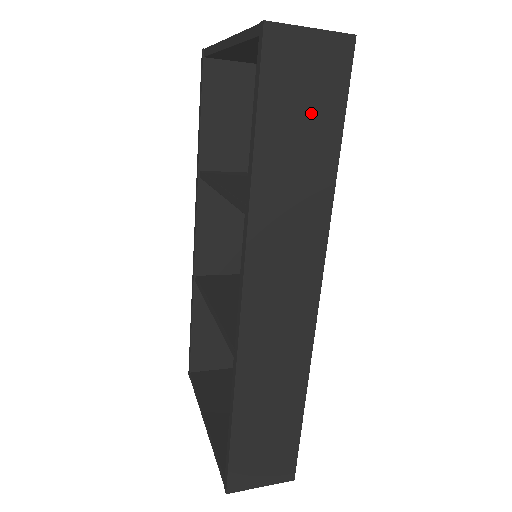
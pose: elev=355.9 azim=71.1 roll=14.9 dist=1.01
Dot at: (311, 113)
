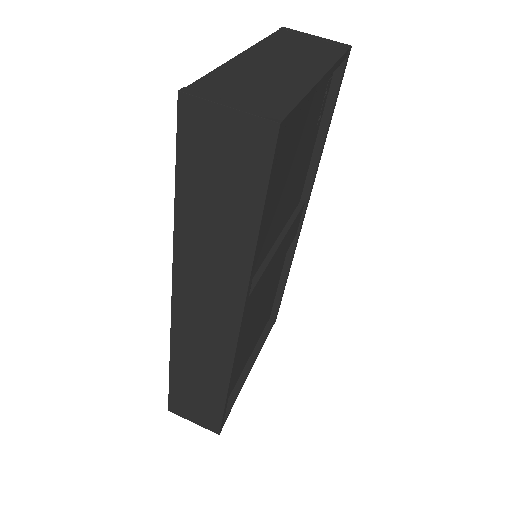
Dot at: (228, 185)
